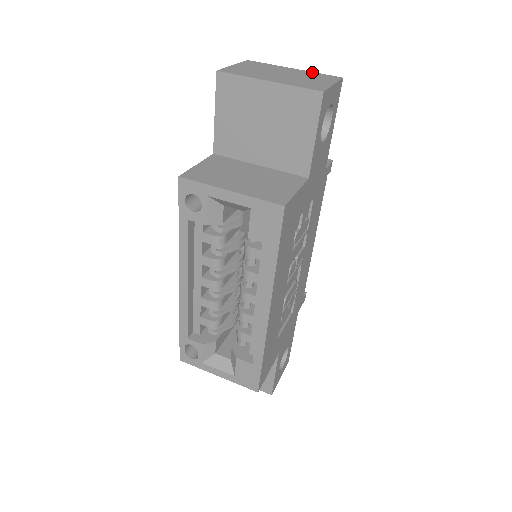
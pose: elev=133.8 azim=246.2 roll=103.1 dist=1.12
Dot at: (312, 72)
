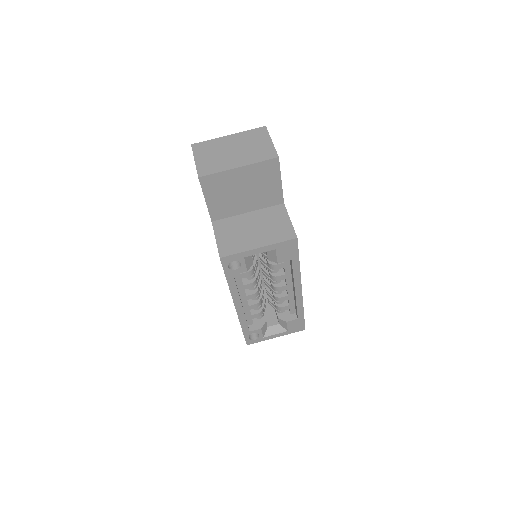
Dot at: (243, 132)
